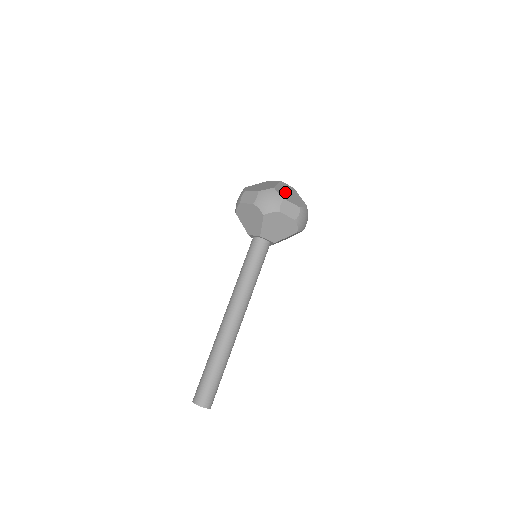
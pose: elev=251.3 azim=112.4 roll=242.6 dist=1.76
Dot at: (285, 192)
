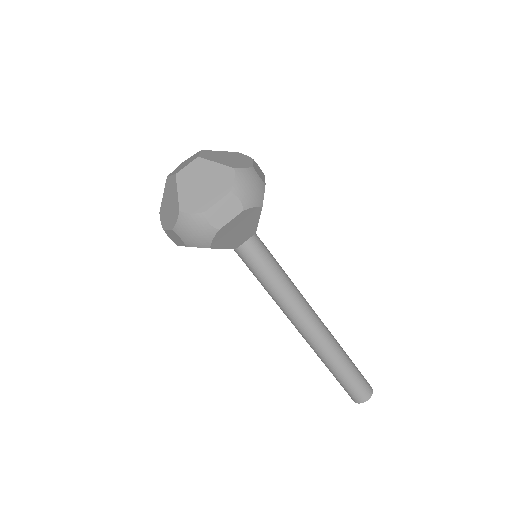
Dot at: (195, 193)
